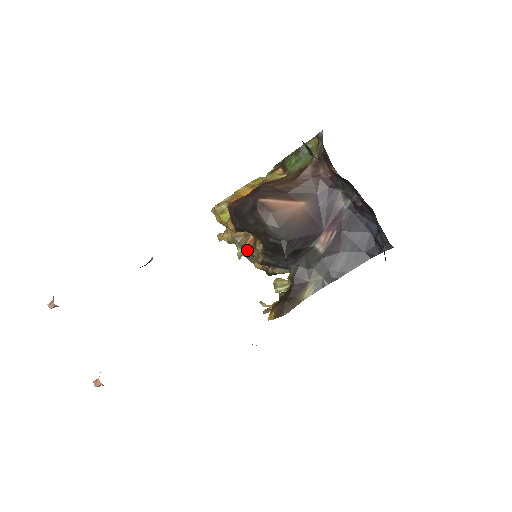
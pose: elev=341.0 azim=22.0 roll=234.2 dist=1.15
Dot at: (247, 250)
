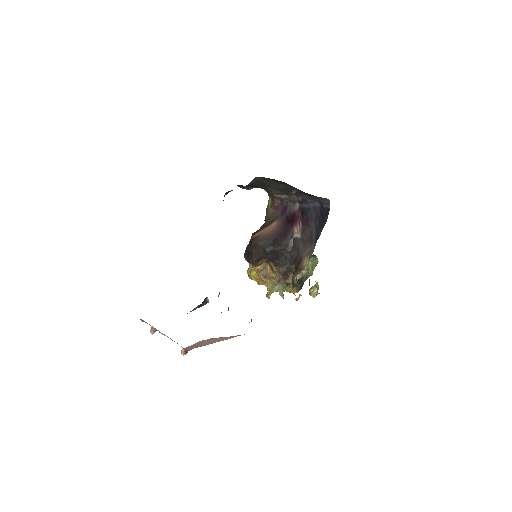
Dot at: (276, 281)
